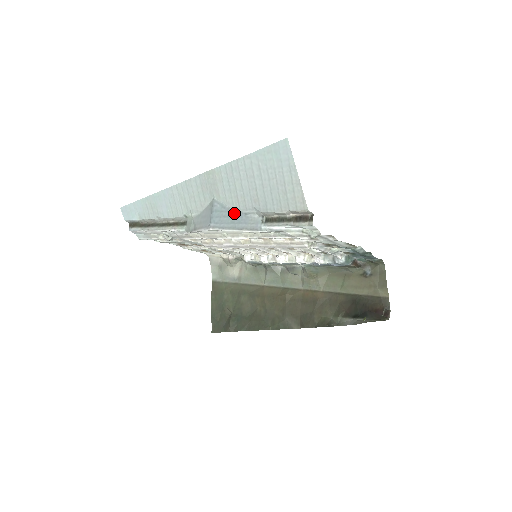
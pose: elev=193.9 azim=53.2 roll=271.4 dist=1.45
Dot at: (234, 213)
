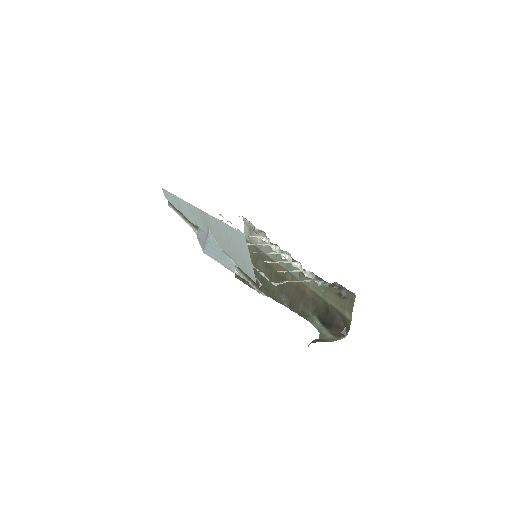
Dot at: (220, 250)
